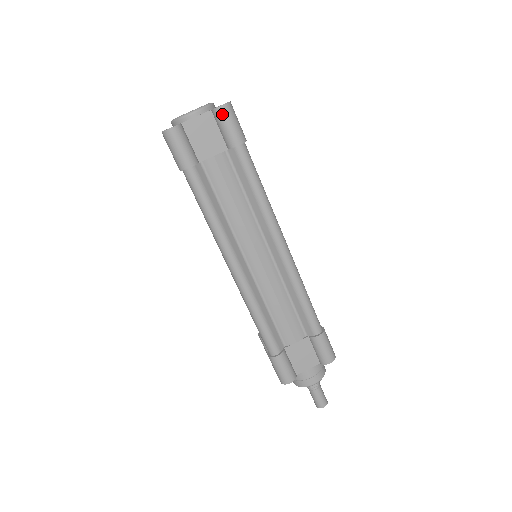
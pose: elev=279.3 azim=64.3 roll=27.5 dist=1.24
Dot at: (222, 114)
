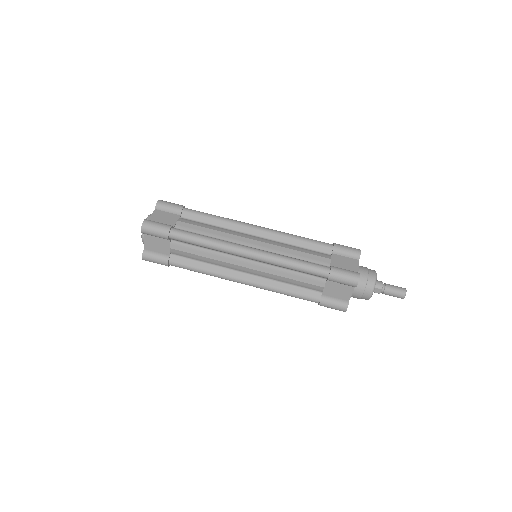
Dot at: (146, 233)
